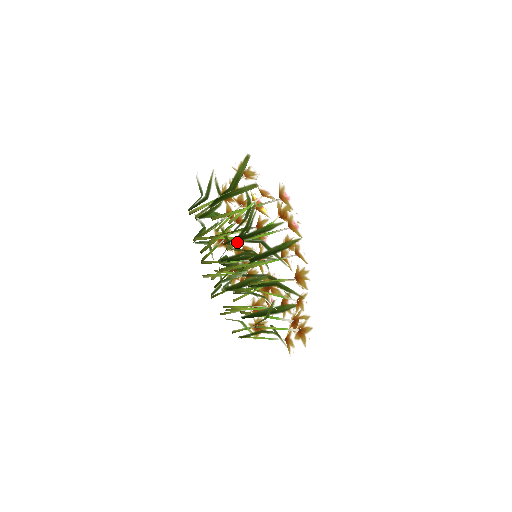
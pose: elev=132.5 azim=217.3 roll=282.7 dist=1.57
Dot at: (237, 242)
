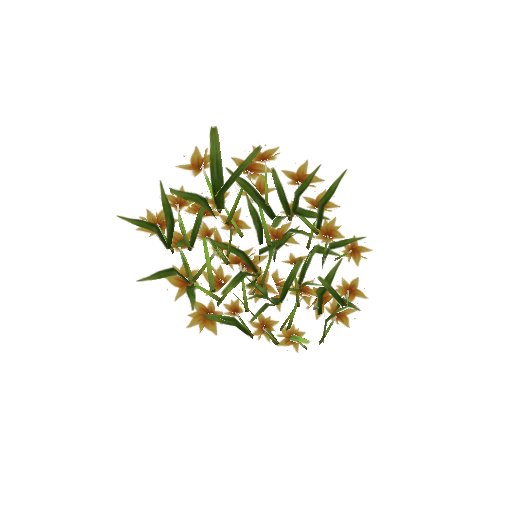
Dot at: (266, 234)
